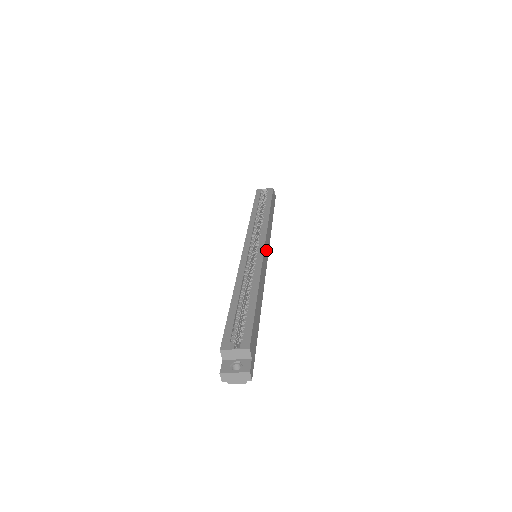
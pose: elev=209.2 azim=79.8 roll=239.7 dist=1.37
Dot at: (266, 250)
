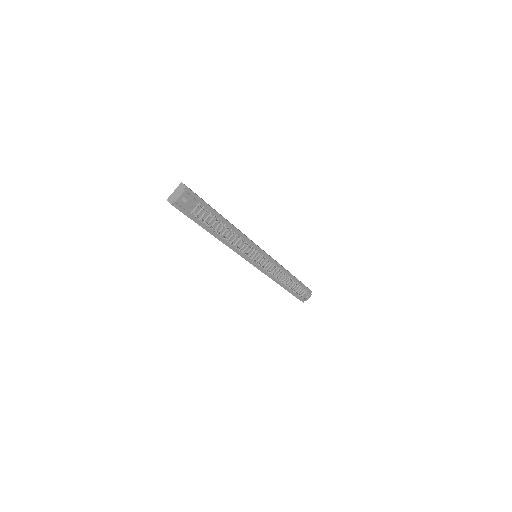
Dot at: occluded
